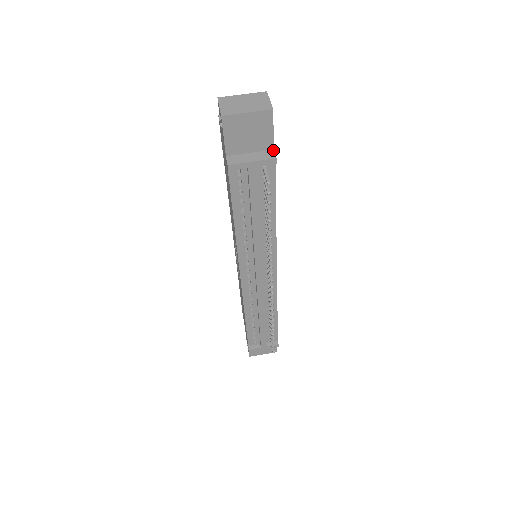
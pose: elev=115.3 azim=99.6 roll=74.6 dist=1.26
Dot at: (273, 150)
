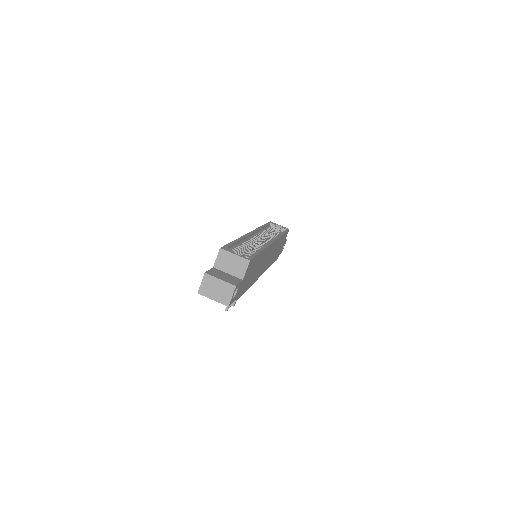
Dot at: (236, 299)
